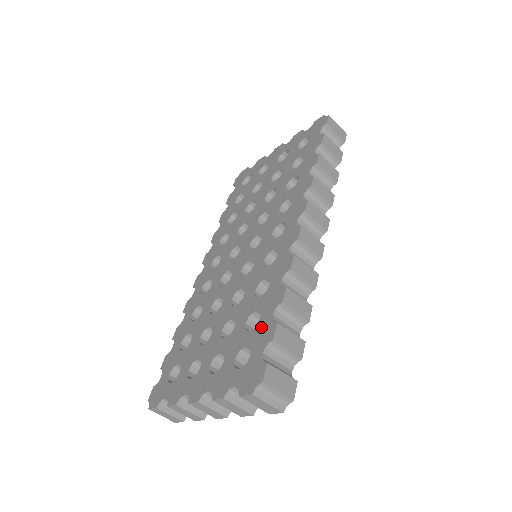
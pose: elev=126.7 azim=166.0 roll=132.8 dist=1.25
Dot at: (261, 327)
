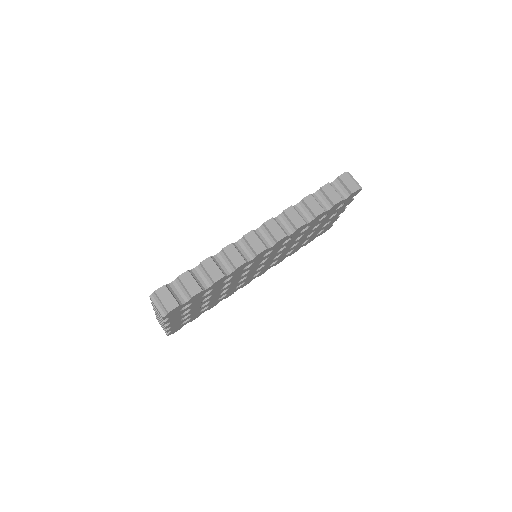
Dot at: occluded
